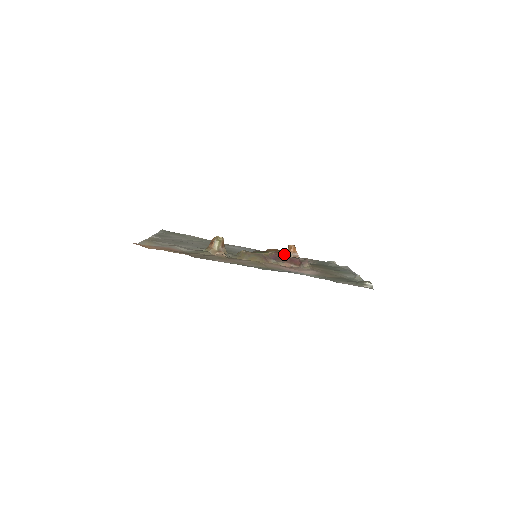
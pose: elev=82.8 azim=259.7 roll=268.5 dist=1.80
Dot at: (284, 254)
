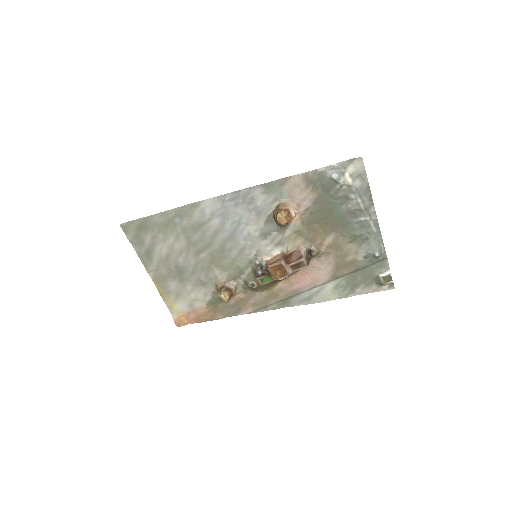
Dot at: (289, 275)
